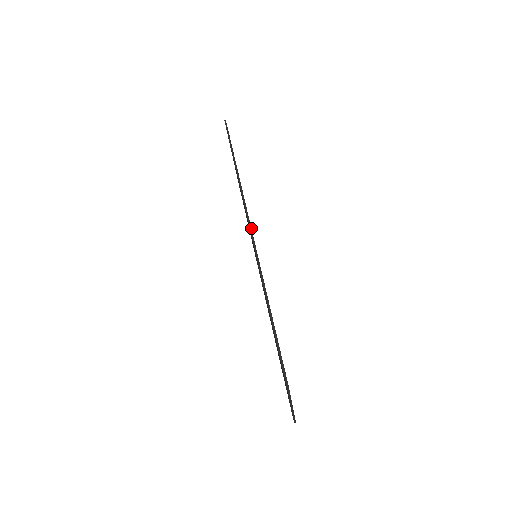
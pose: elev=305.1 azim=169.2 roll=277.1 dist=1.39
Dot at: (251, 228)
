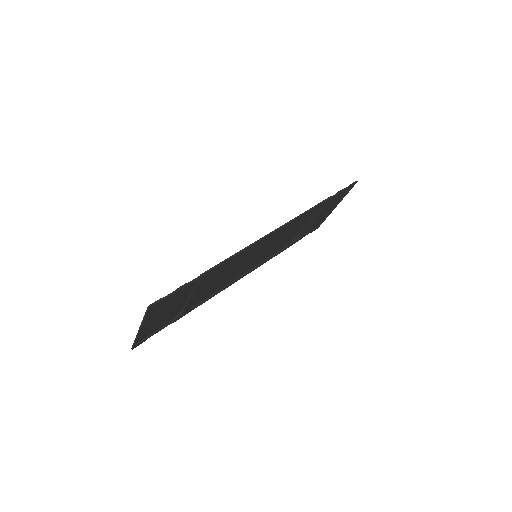
Dot at: (272, 233)
